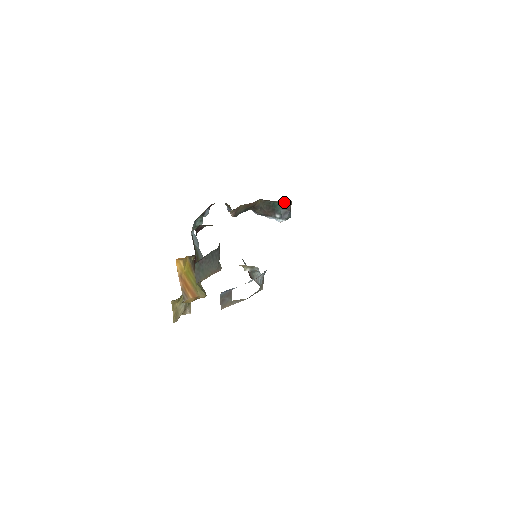
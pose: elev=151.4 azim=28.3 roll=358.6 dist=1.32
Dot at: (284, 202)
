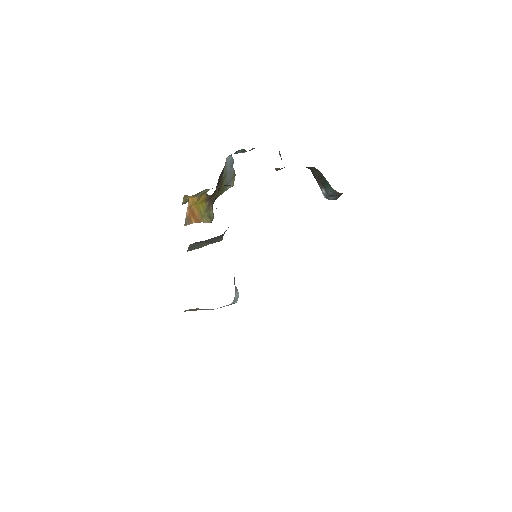
Dot at: (335, 191)
